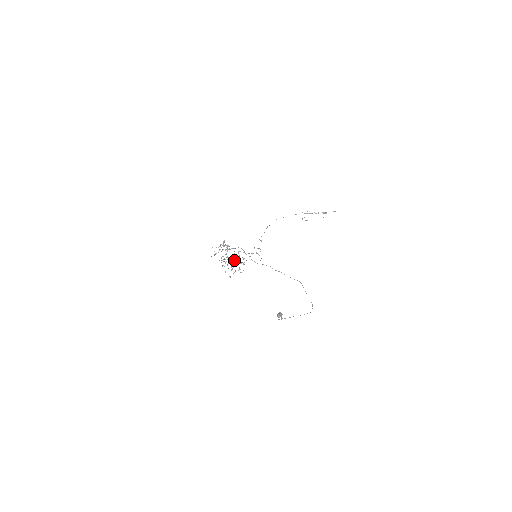
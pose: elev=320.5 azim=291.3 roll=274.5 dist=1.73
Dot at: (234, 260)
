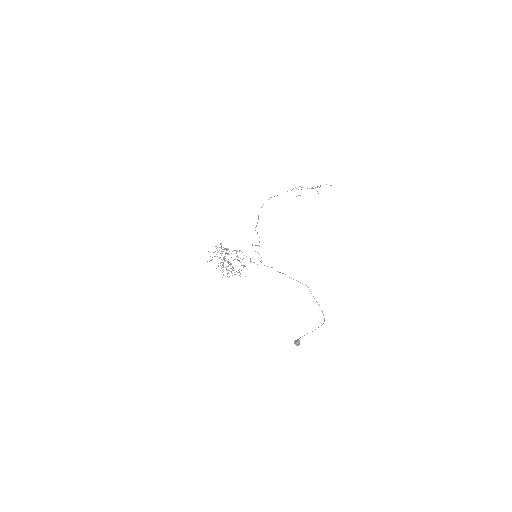
Dot at: occluded
